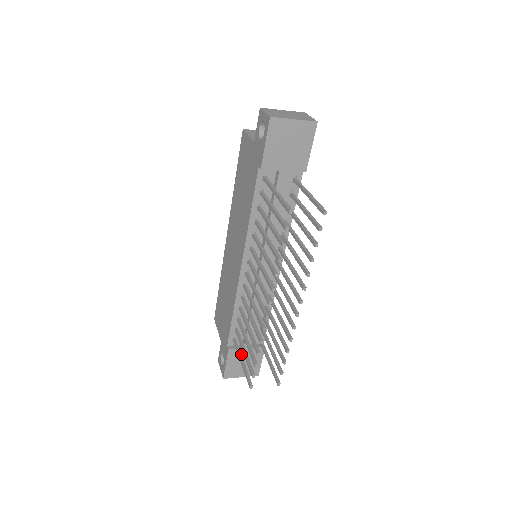
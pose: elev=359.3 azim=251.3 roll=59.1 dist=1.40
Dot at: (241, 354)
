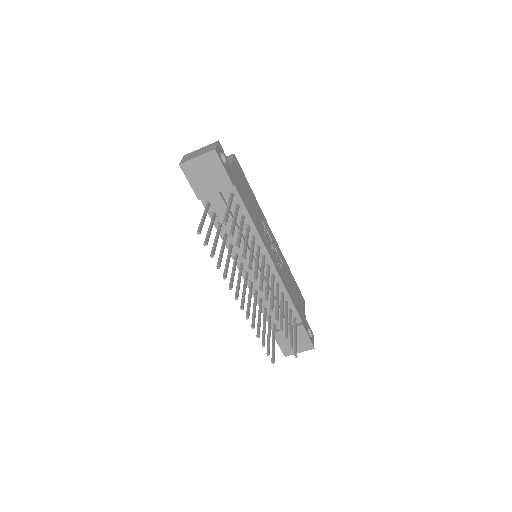
Dot at: (274, 336)
